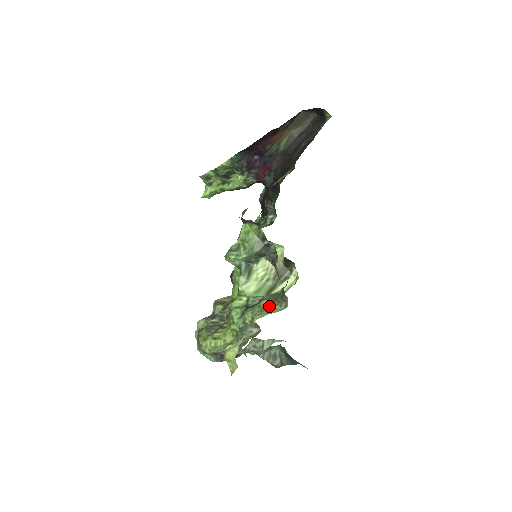
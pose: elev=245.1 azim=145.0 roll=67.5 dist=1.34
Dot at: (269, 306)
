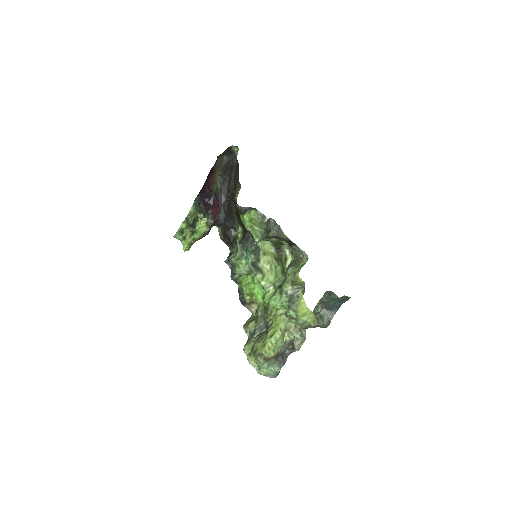
Dot at: (296, 268)
